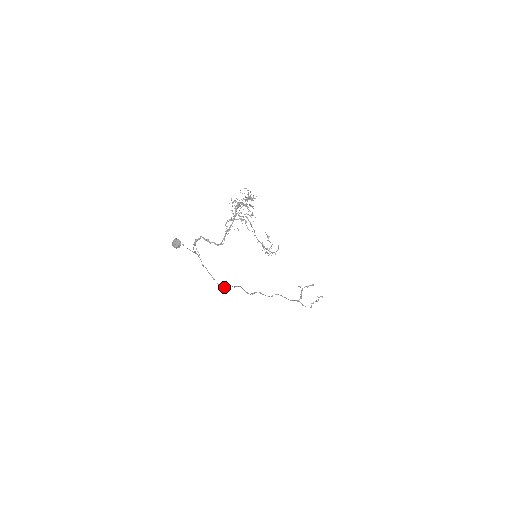
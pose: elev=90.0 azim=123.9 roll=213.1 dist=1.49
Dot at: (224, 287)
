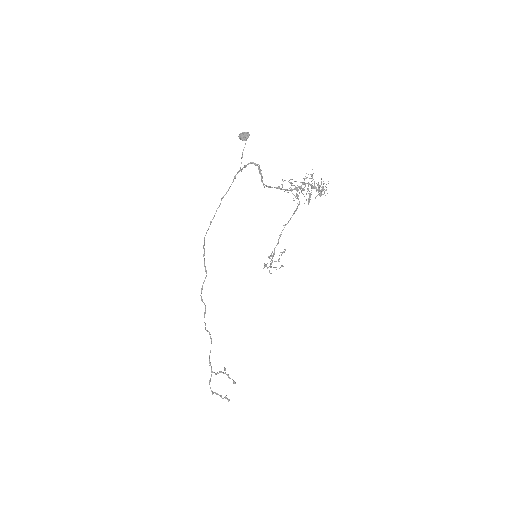
Dot at: occluded
